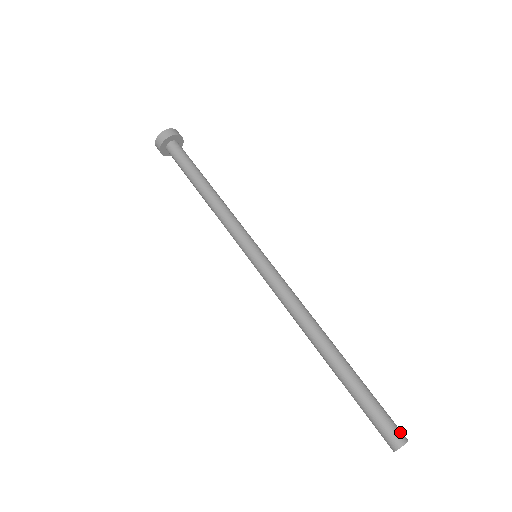
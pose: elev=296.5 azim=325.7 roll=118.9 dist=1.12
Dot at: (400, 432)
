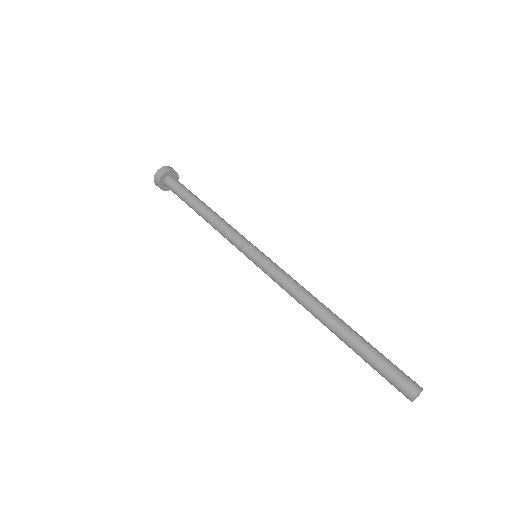
Dot at: (410, 385)
